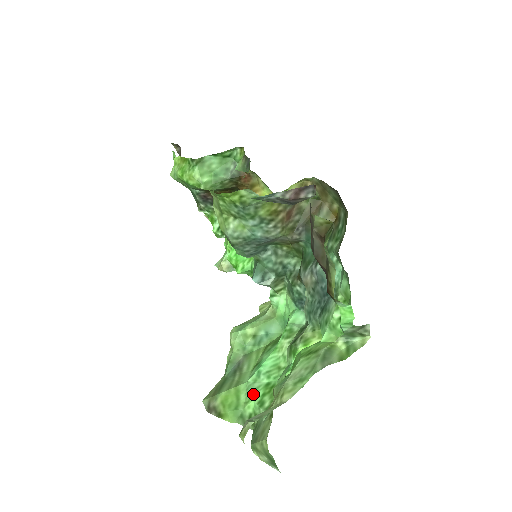
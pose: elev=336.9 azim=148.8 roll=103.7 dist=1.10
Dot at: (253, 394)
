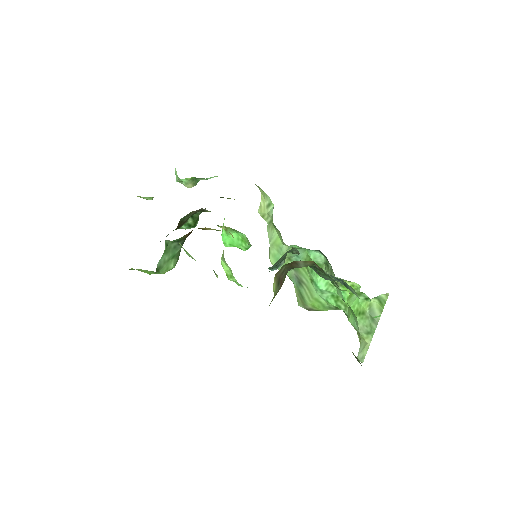
Dot at: (328, 301)
